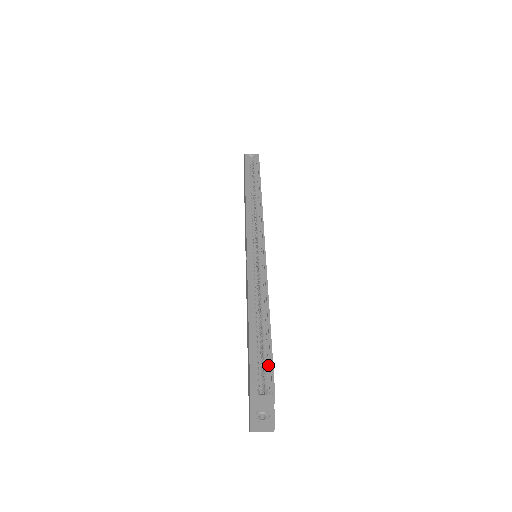
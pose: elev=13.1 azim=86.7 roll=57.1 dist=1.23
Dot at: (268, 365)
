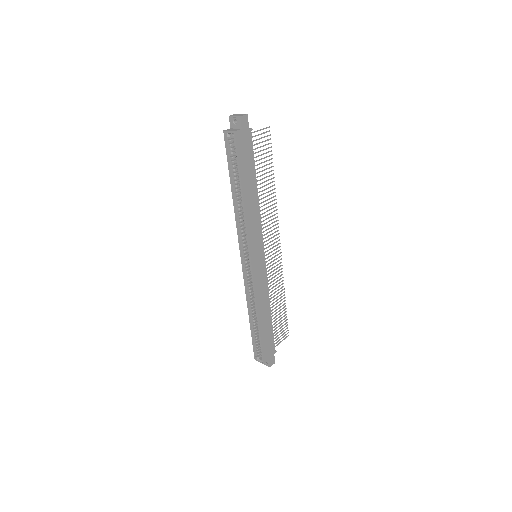
Dot at: (261, 347)
